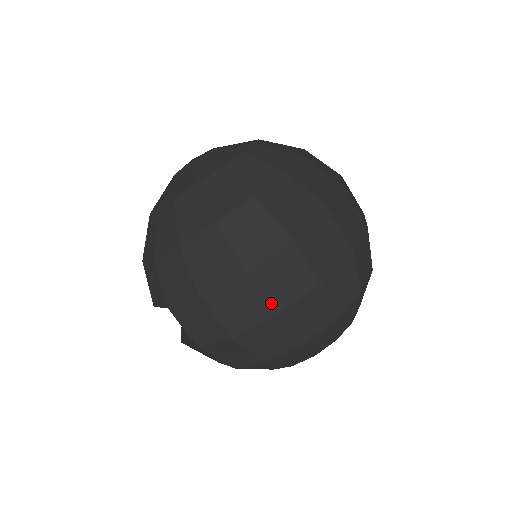
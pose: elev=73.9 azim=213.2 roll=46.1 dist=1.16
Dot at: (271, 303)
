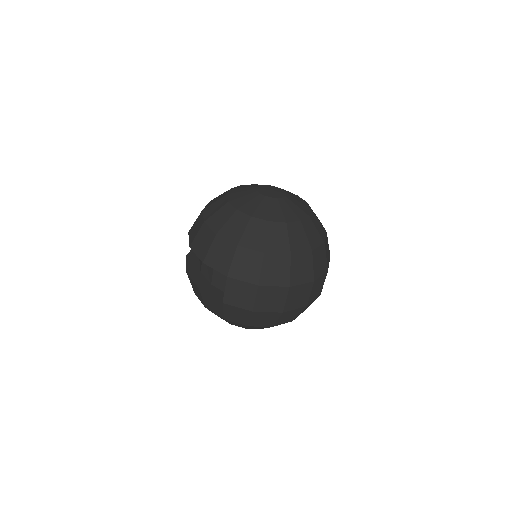
Dot at: (286, 306)
